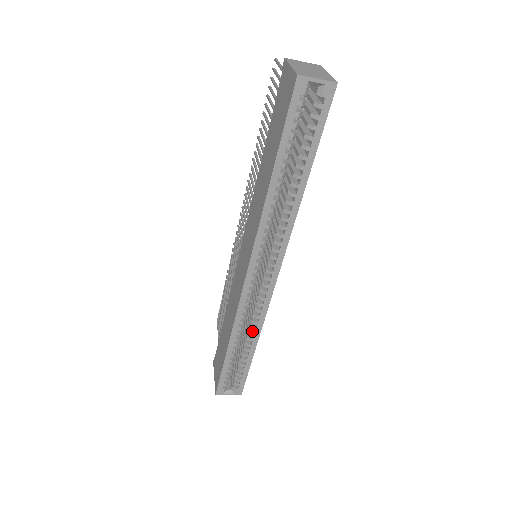
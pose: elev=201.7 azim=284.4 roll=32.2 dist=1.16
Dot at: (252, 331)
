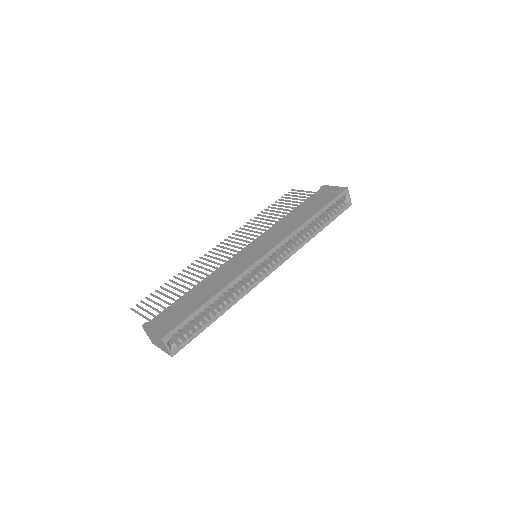
Dot at: (231, 299)
